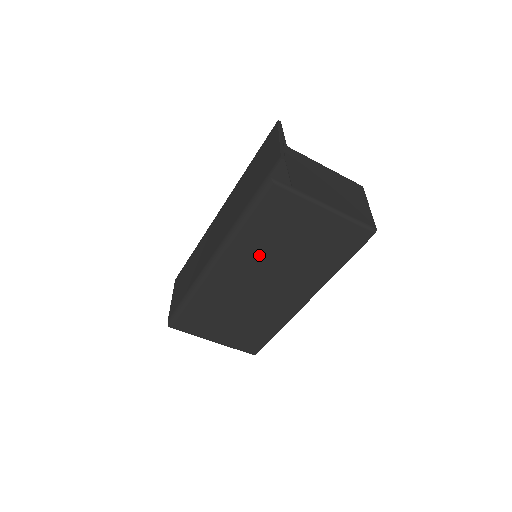
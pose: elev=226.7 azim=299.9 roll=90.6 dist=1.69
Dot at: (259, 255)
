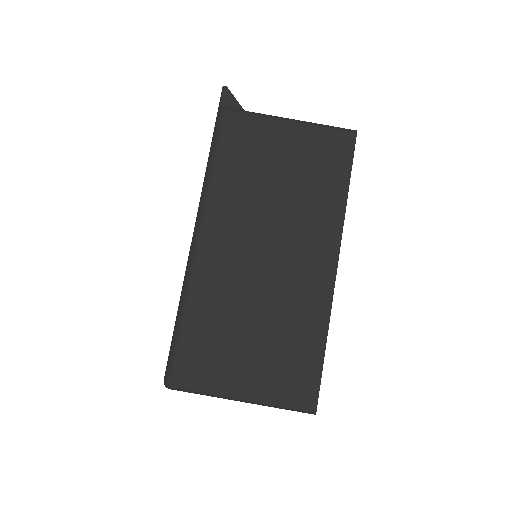
Dot at: (245, 205)
